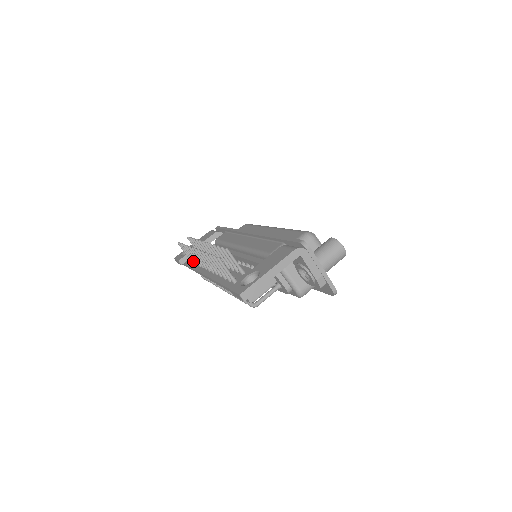
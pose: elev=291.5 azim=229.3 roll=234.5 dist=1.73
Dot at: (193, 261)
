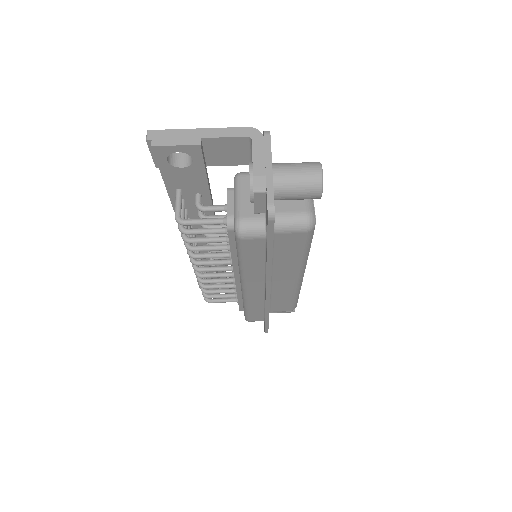
Dot at: occluded
